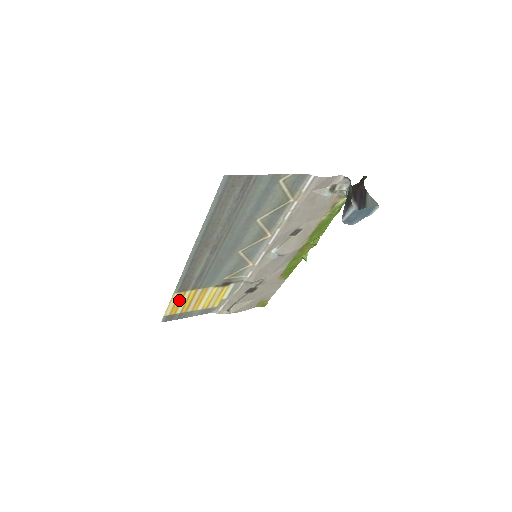
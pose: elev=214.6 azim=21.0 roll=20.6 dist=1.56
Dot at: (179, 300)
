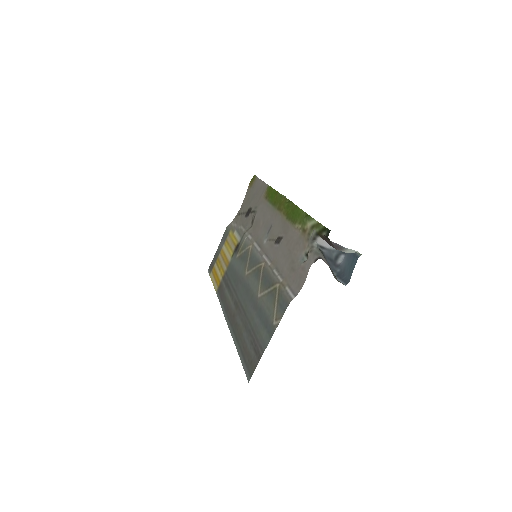
Dot at: (217, 278)
